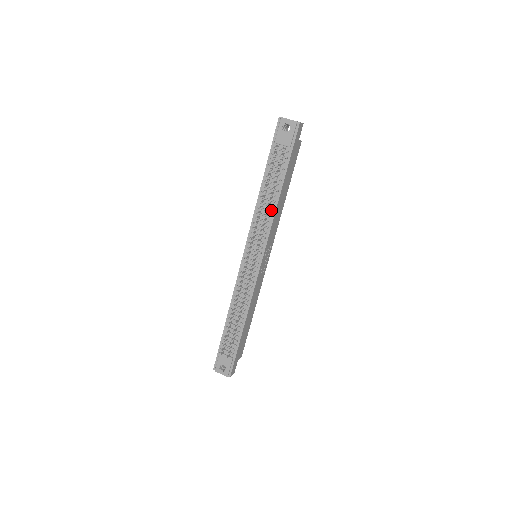
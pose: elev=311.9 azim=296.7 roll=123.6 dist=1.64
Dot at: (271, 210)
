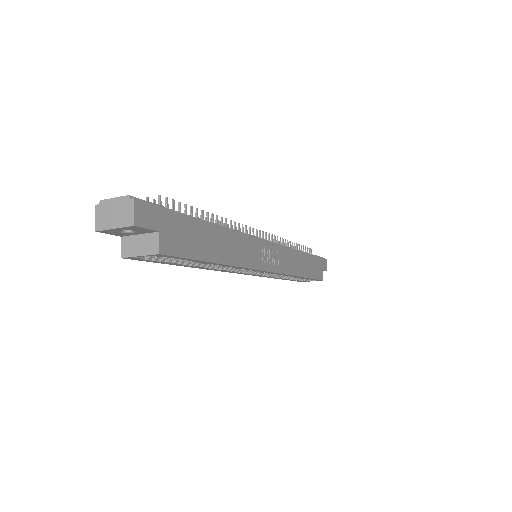
Dot at: occluded
